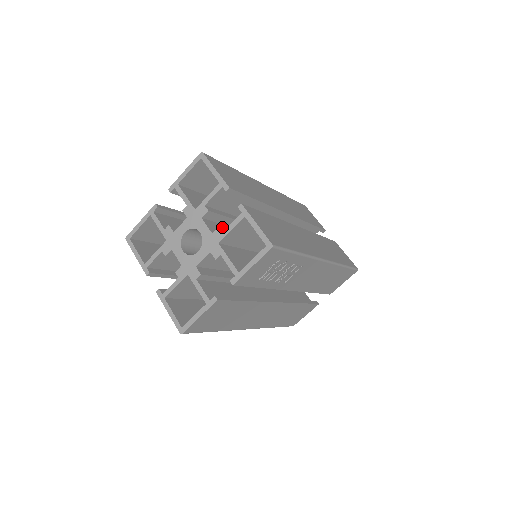
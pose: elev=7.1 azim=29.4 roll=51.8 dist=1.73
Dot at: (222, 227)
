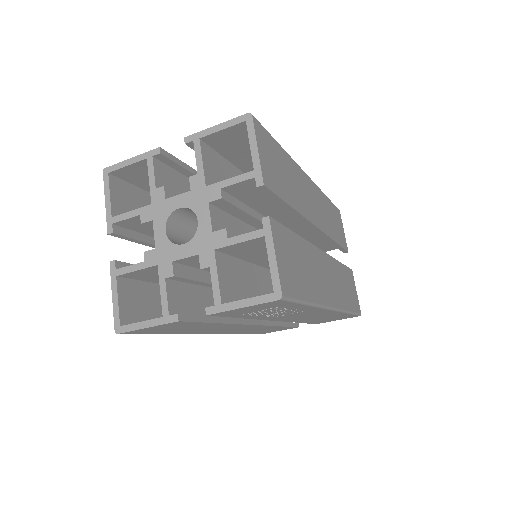
Dot at: (229, 230)
